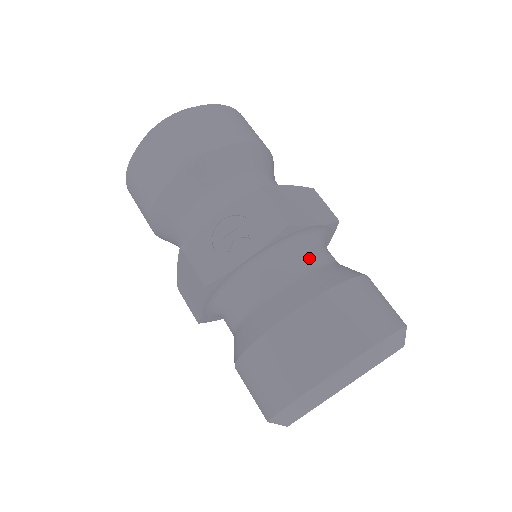
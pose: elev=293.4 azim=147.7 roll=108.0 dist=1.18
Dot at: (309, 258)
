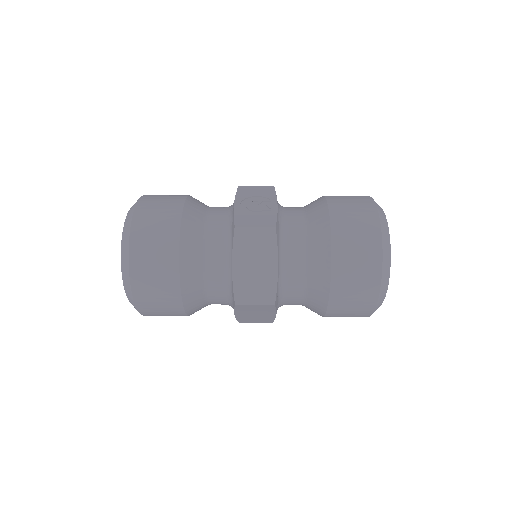
Dot at: occluded
